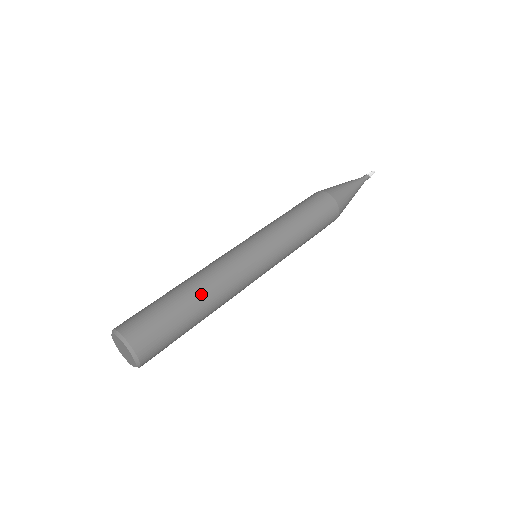
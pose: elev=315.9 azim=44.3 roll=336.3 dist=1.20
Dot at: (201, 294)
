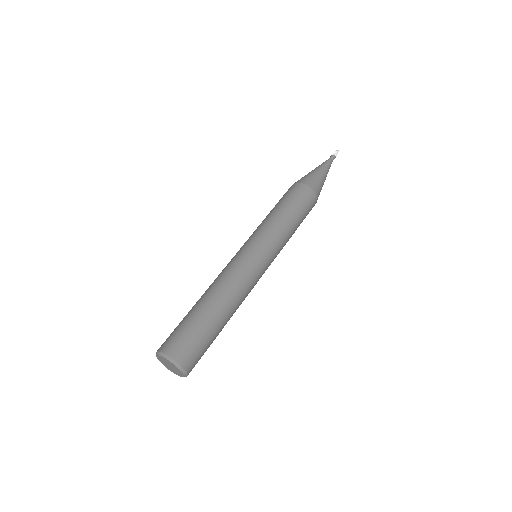
Dot at: (216, 300)
